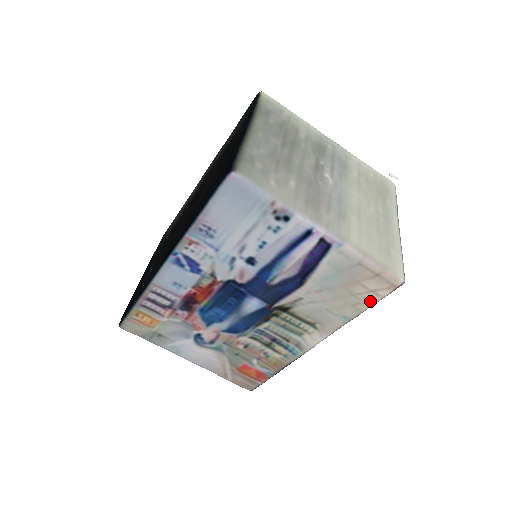
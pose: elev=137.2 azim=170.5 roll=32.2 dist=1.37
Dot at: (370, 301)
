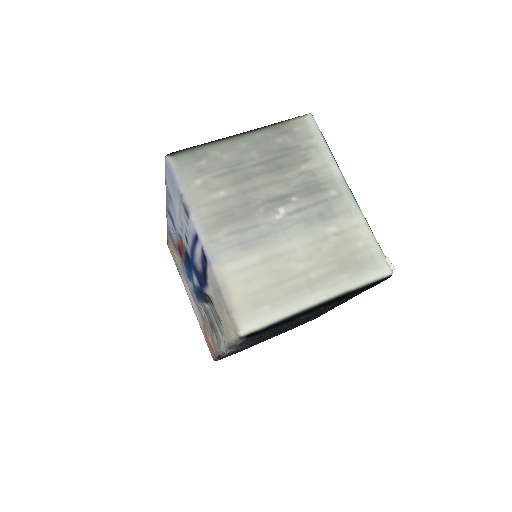
Dot at: (231, 336)
